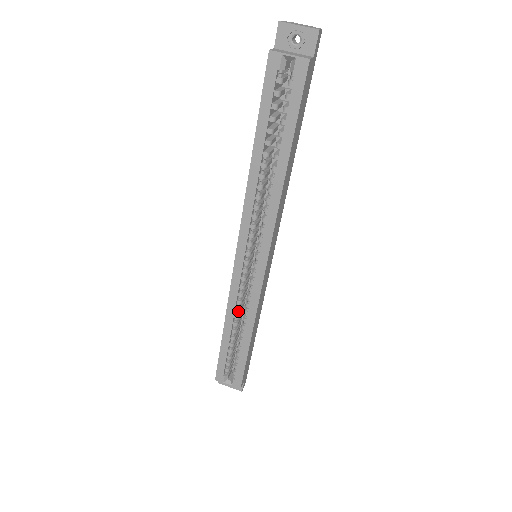
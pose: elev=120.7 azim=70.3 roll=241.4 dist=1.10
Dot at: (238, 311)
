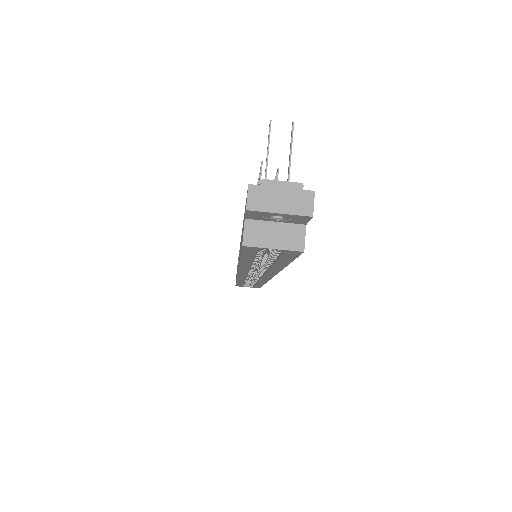
Dot at: occluded
